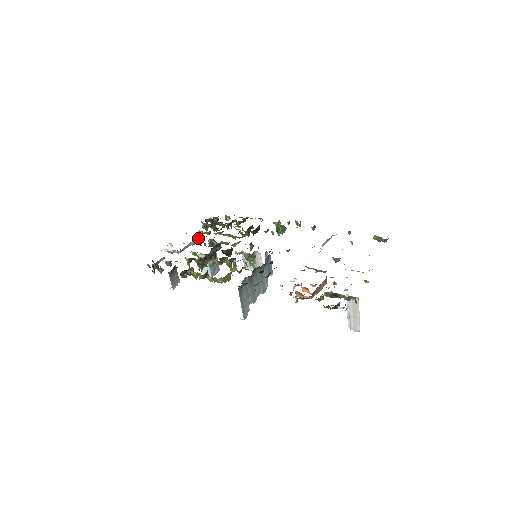
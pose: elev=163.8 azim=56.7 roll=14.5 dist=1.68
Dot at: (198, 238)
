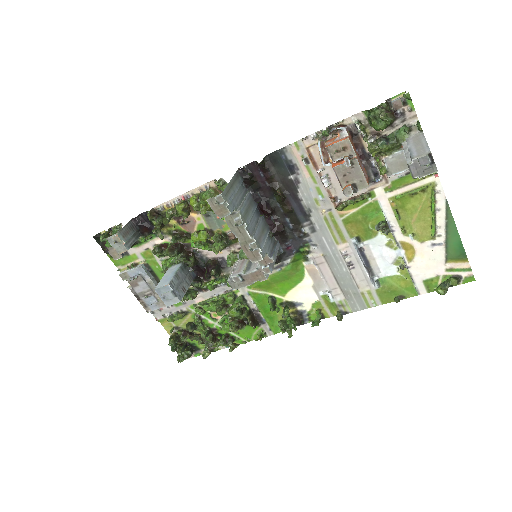
Dot at: occluded
